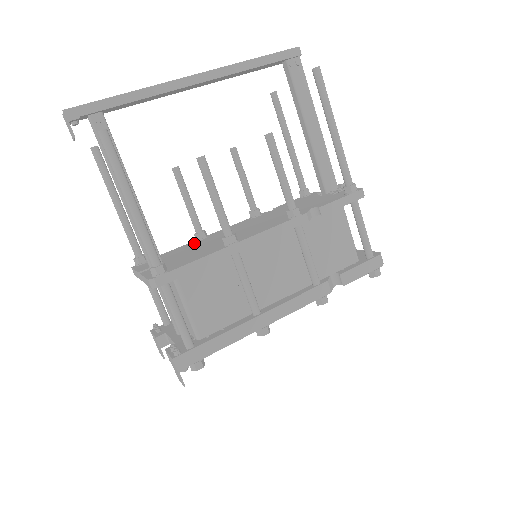
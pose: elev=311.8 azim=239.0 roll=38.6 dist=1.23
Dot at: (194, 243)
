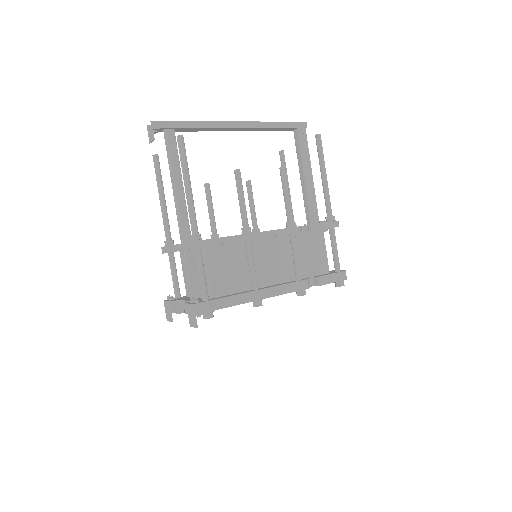
Dot at: occluded
